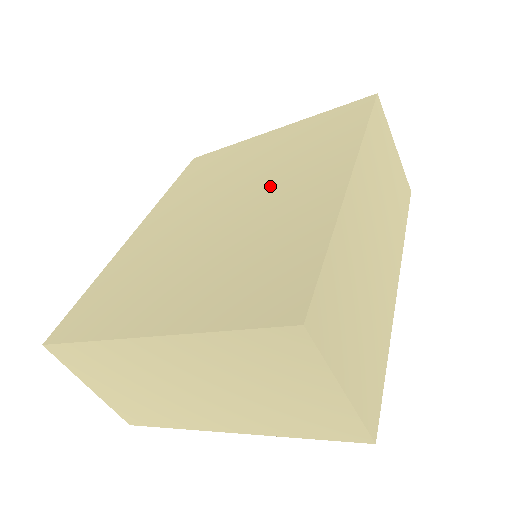
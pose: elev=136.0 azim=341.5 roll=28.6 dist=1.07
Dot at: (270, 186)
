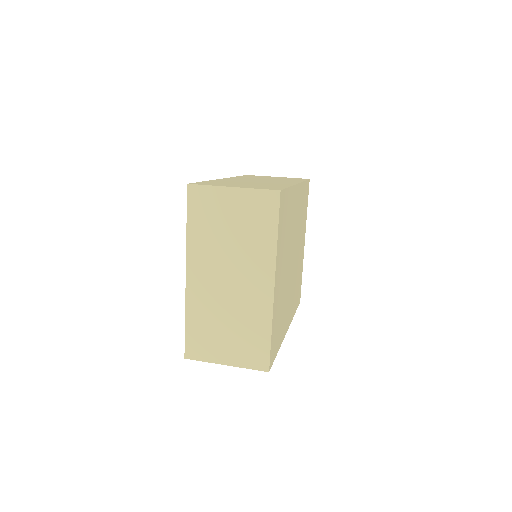
Dot at: occluded
